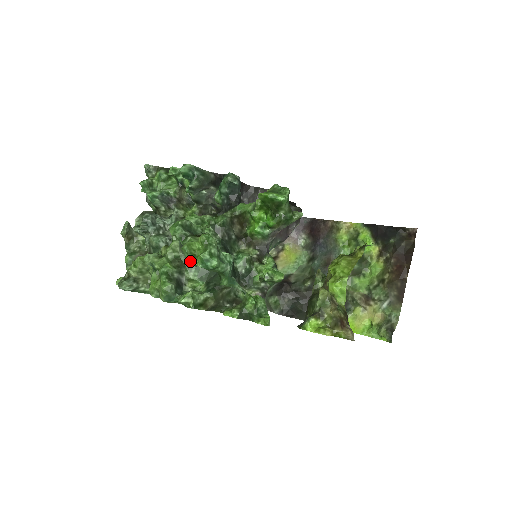
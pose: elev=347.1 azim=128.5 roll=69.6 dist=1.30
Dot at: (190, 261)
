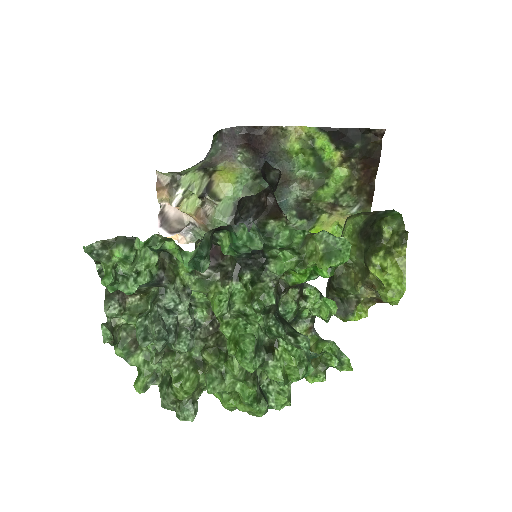
Dot at: occluded
